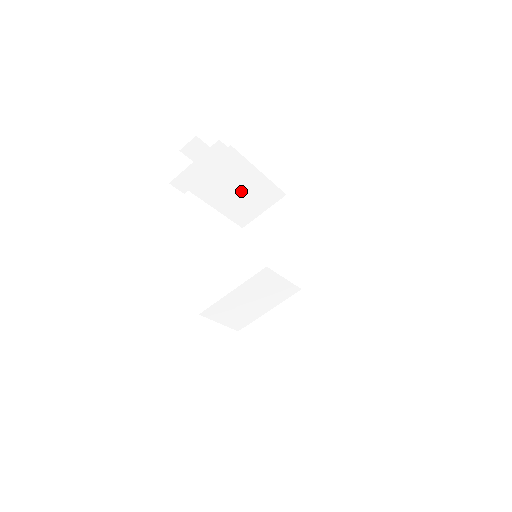
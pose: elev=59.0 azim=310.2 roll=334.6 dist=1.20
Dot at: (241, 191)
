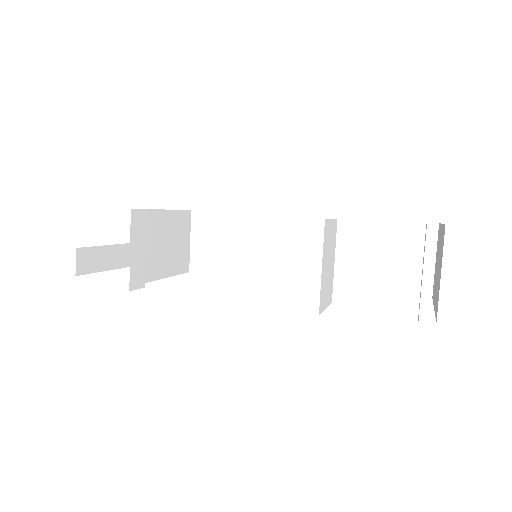
Dot at: (167, 242)
